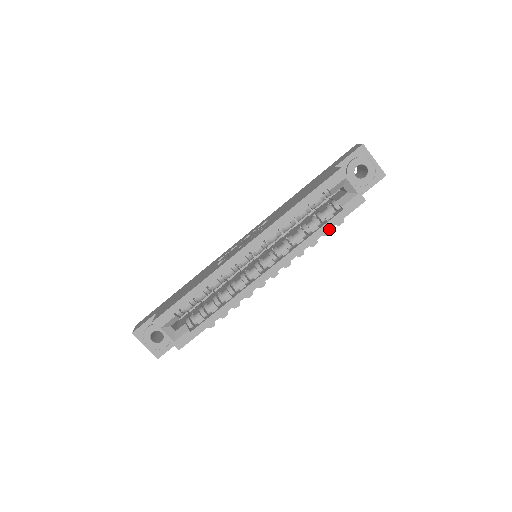
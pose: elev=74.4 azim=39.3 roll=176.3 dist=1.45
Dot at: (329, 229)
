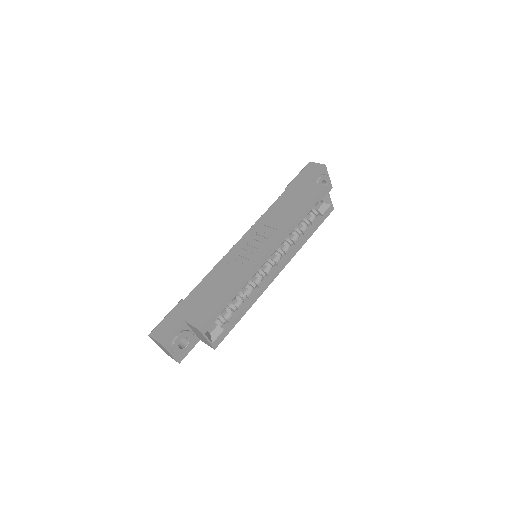
Dot at: (314, 231)
